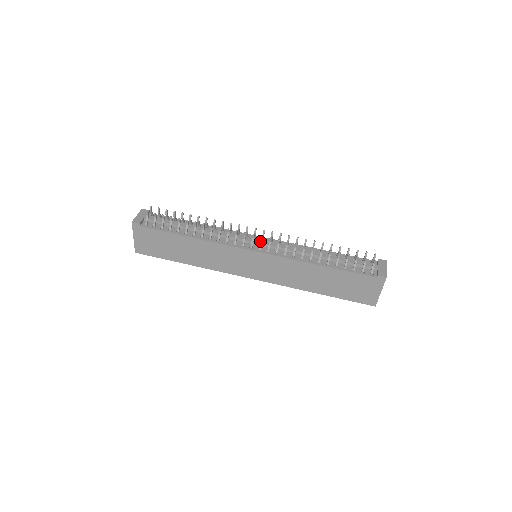
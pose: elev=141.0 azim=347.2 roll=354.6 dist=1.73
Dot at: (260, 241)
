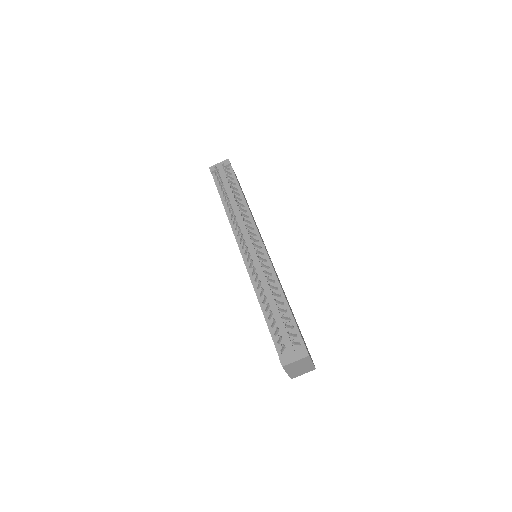
Dot at: (246, 248)
